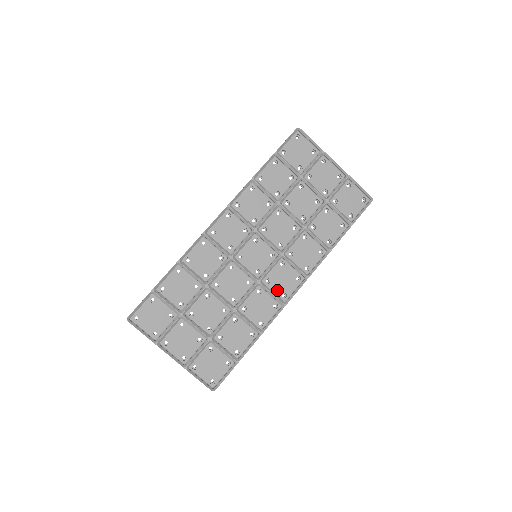
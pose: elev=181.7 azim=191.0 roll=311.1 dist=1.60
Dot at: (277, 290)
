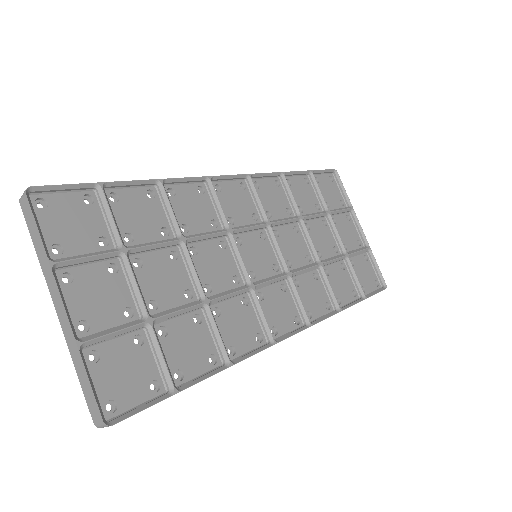
Dot at: (268, 317)
